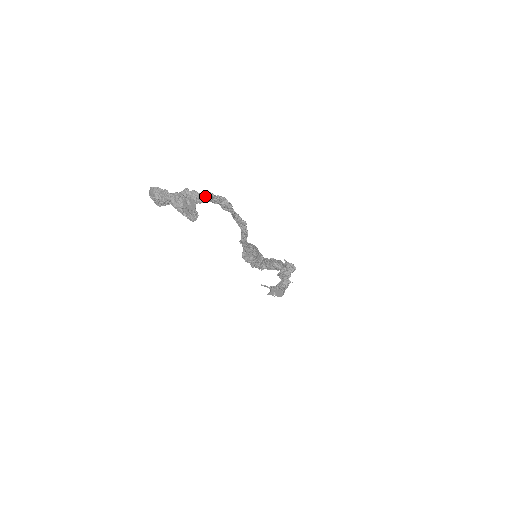
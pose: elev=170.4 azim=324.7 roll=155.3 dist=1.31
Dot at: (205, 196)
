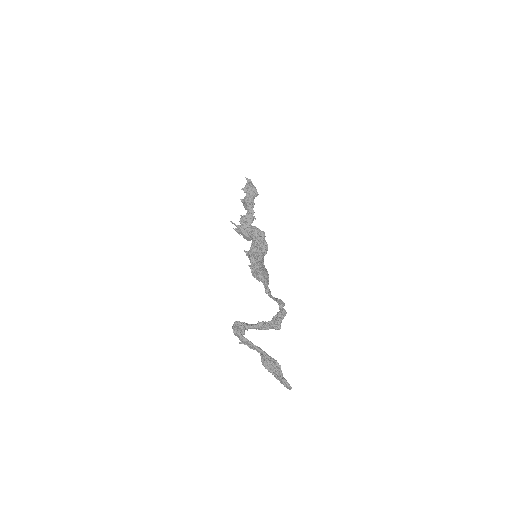
Dot at: (277, 329)
